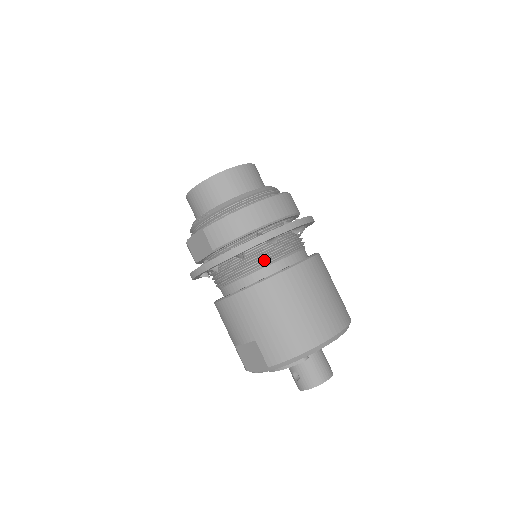
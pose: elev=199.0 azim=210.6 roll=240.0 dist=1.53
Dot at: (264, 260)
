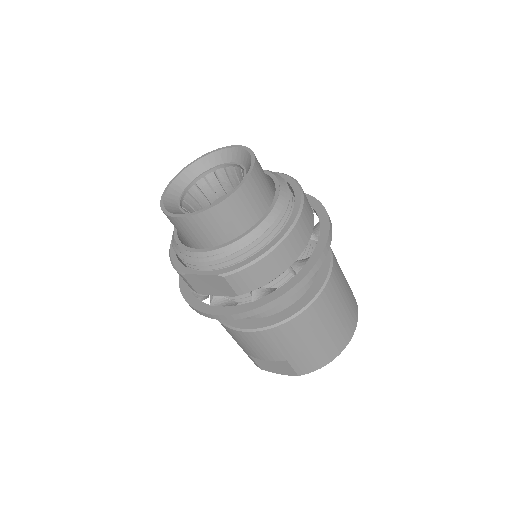
Dot at: occluded
